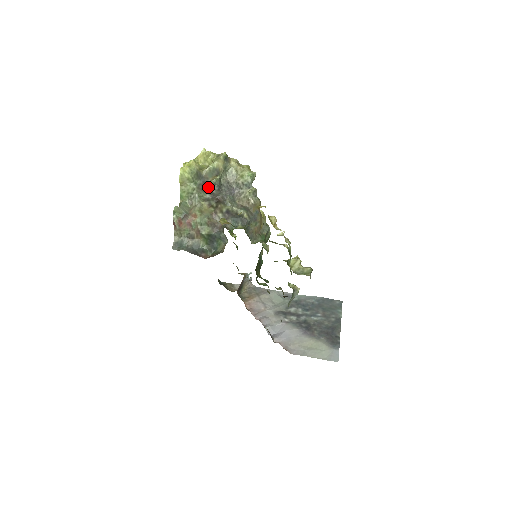
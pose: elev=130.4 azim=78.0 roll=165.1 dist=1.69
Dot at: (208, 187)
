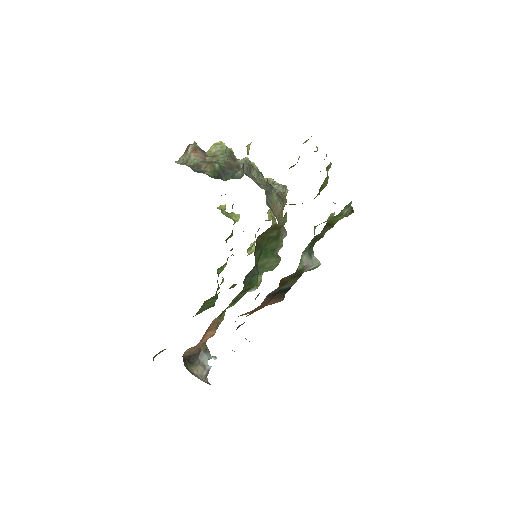
Dot at: (237, 161)
